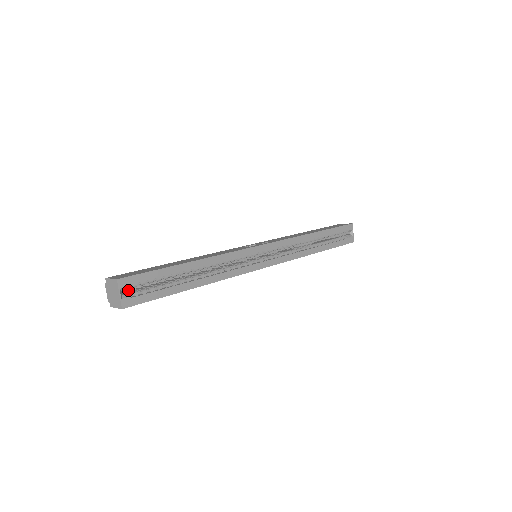
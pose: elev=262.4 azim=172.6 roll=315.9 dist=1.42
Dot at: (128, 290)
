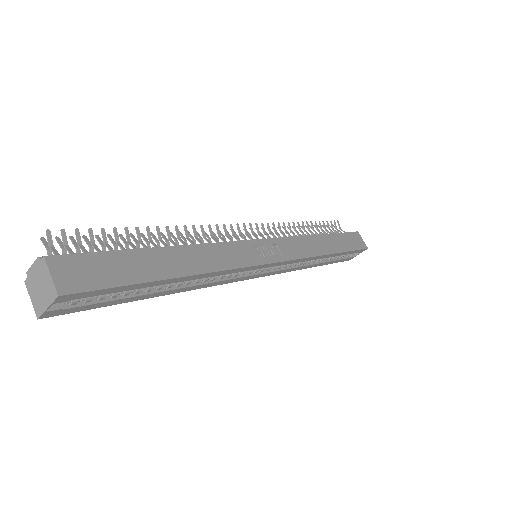
Dot at: occluded
